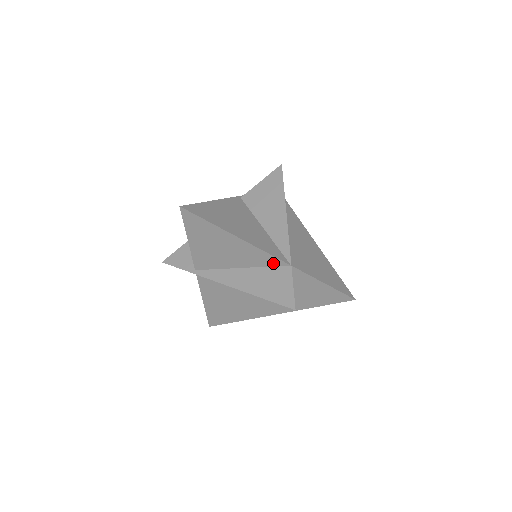
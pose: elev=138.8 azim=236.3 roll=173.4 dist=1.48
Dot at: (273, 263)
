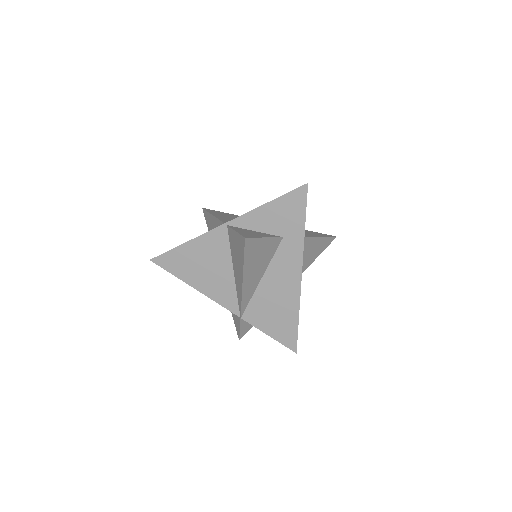
Dot at: occluded
